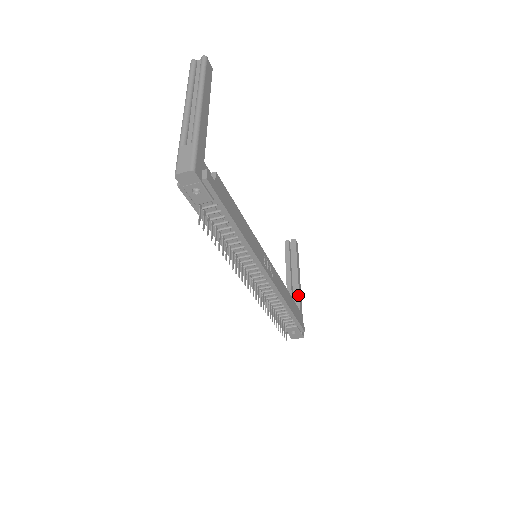
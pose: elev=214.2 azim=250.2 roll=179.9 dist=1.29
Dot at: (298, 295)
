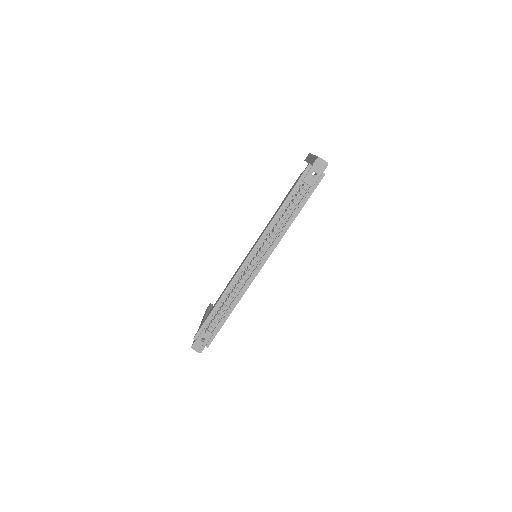
Dot at: occluded
